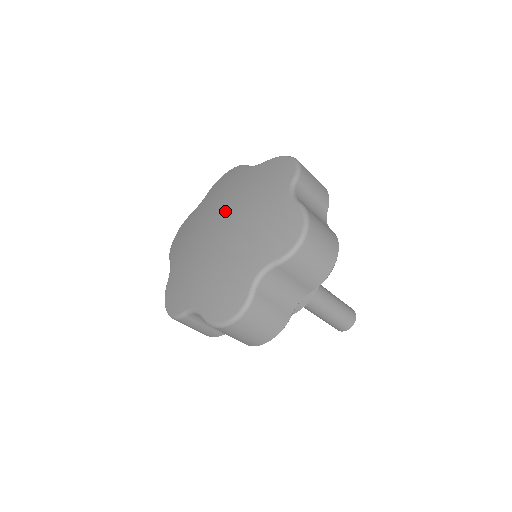
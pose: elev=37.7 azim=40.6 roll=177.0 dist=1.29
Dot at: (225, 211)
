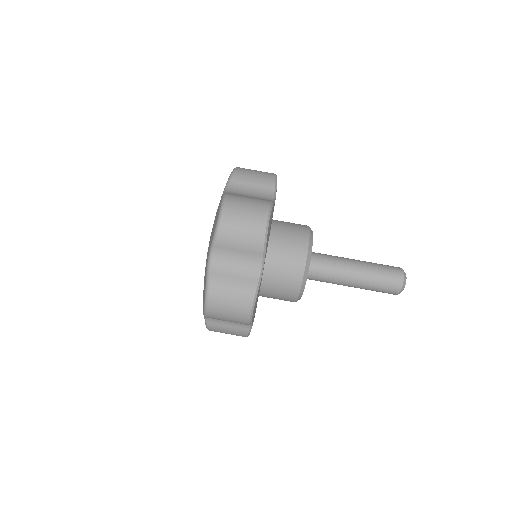
Dot at: occluded
